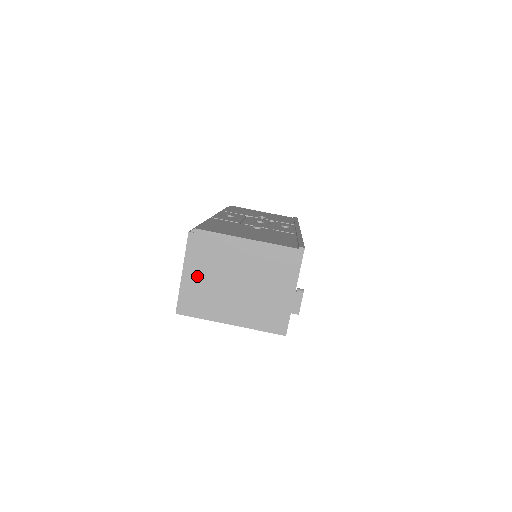
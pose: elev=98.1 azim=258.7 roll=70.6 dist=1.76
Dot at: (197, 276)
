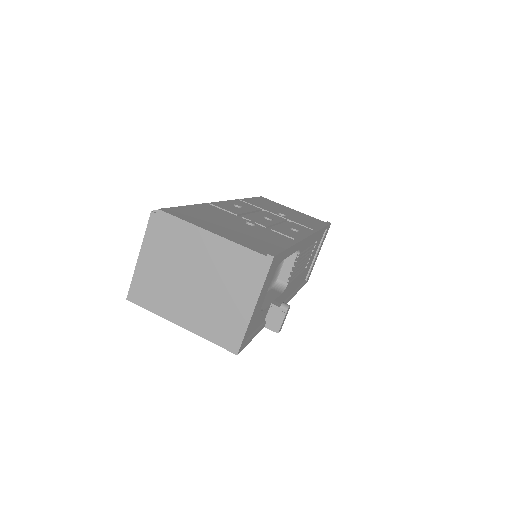
Dot at: (153, 263)
